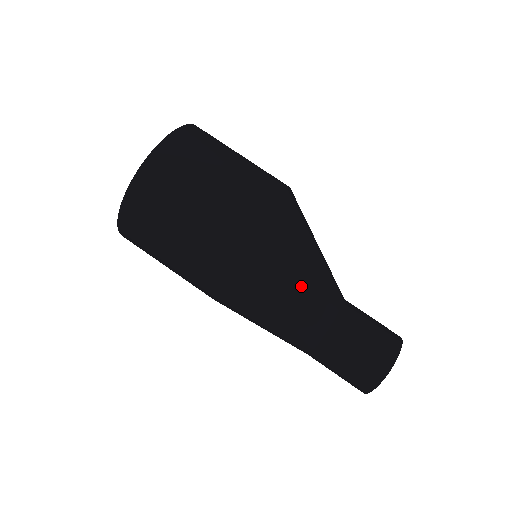
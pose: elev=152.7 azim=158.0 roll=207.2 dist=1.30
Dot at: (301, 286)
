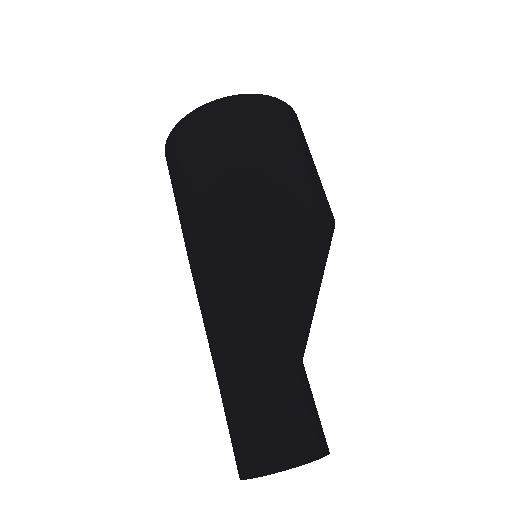
Dot at: (315, 295)
